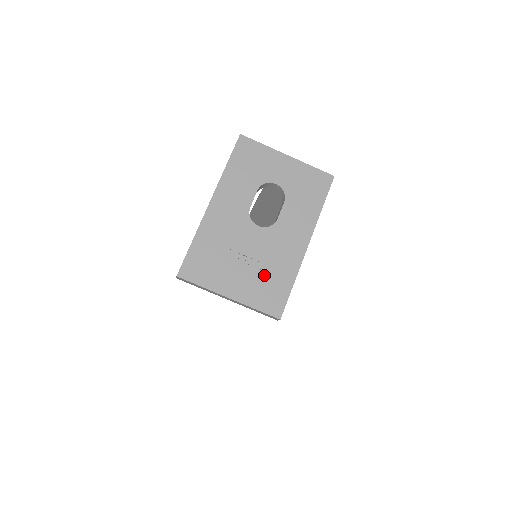
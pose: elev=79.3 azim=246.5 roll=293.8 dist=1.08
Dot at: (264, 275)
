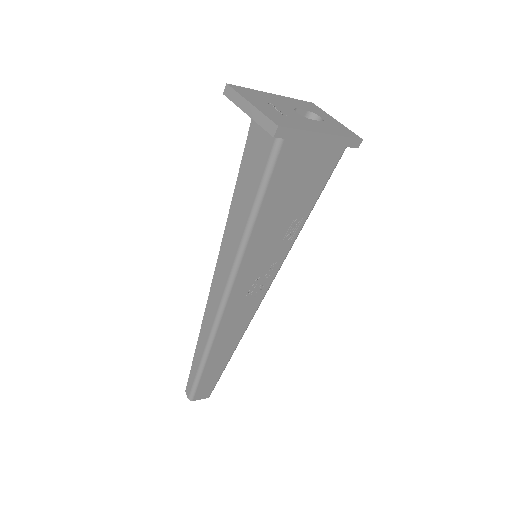
Dot at: (283, 117)
